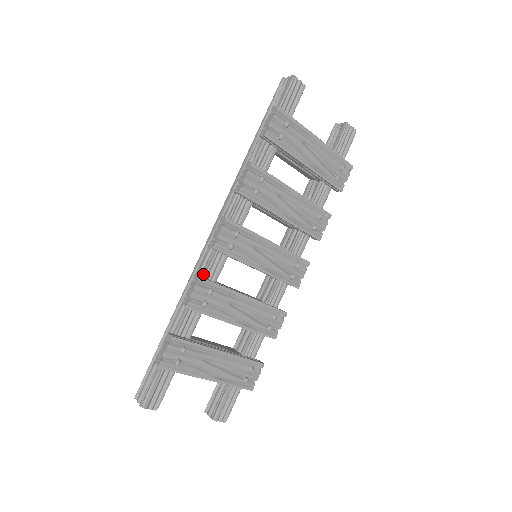
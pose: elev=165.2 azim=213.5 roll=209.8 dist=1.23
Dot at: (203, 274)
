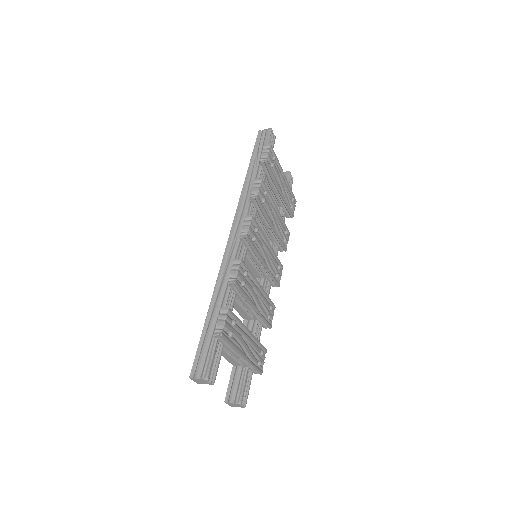
Dot at: occluded
